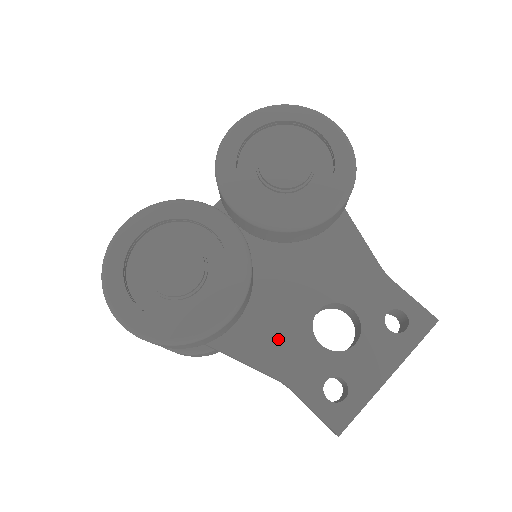
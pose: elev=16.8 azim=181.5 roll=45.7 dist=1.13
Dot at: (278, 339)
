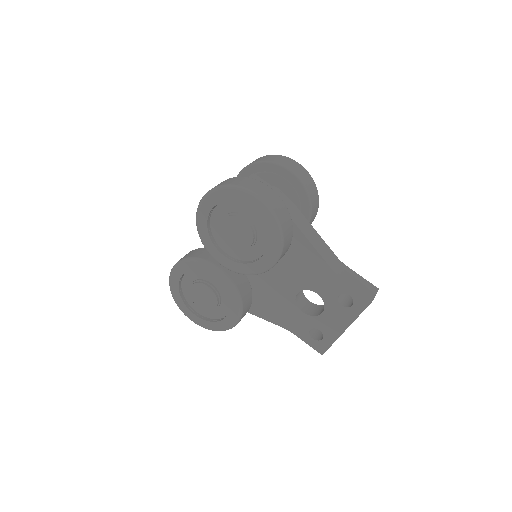
Dot at: (279, 309)
